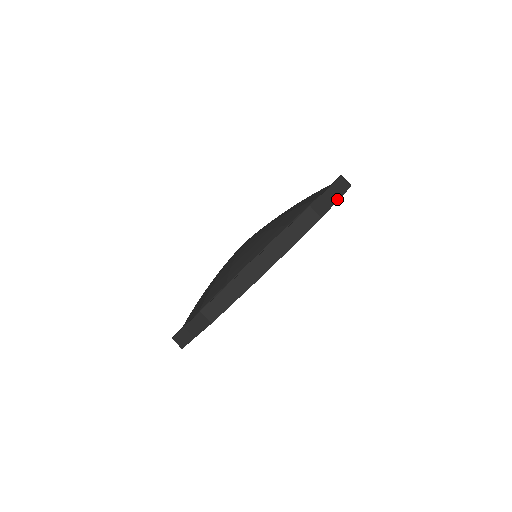
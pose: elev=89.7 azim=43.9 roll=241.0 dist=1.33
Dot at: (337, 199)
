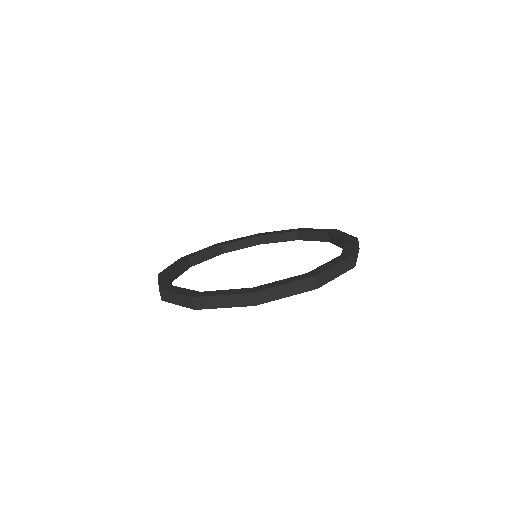
Dot at: occluded
